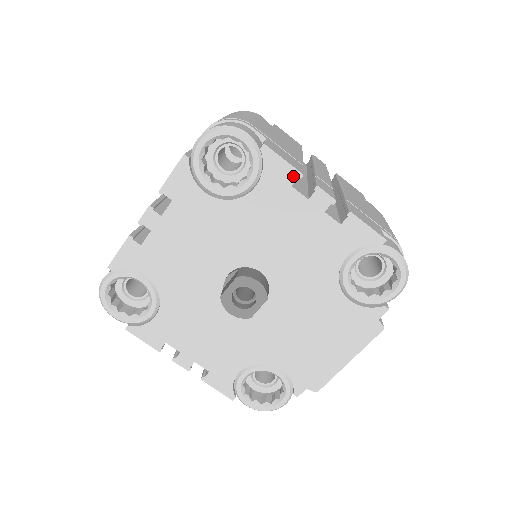
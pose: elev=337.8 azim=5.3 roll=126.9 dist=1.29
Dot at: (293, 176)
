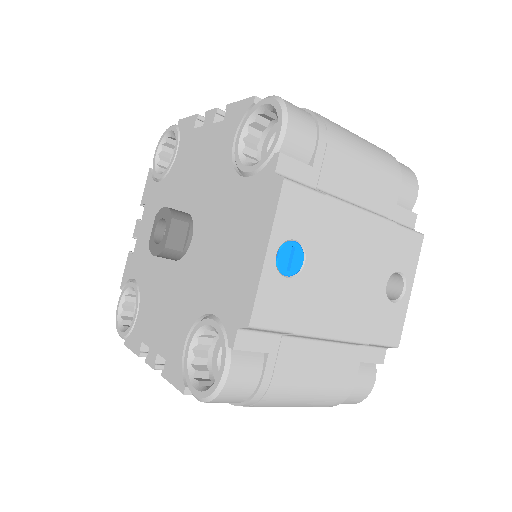
Dot at: (194, 121)
